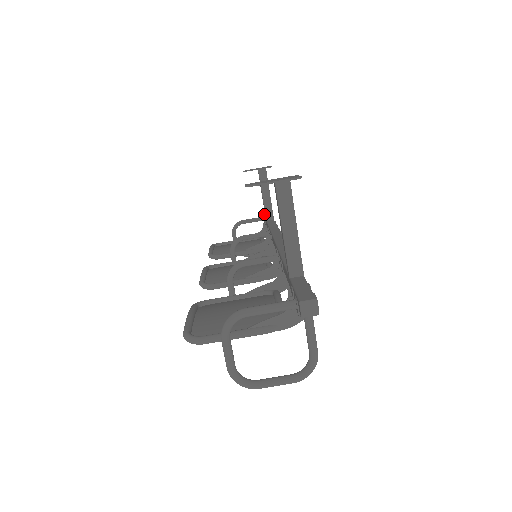
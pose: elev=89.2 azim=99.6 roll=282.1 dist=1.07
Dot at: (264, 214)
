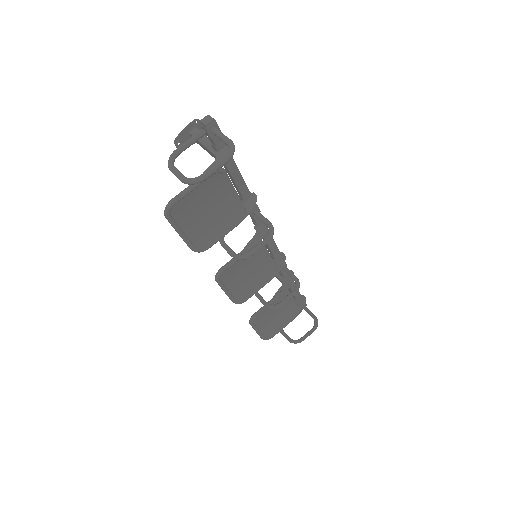
Dot at: occluded
